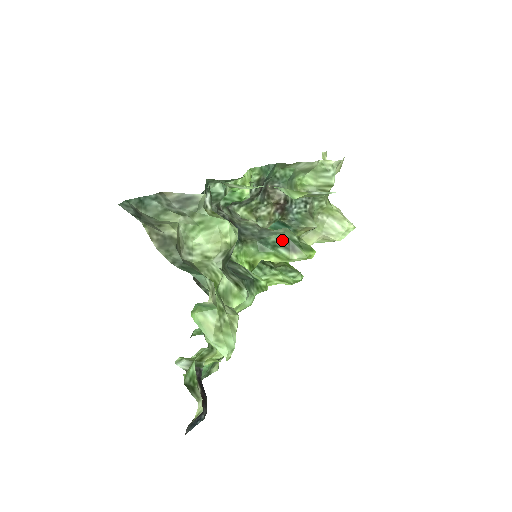
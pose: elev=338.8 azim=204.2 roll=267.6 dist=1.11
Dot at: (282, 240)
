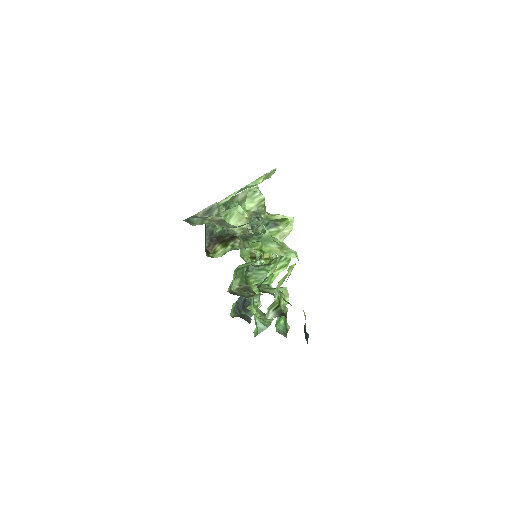
Dot at: (266, 225)
